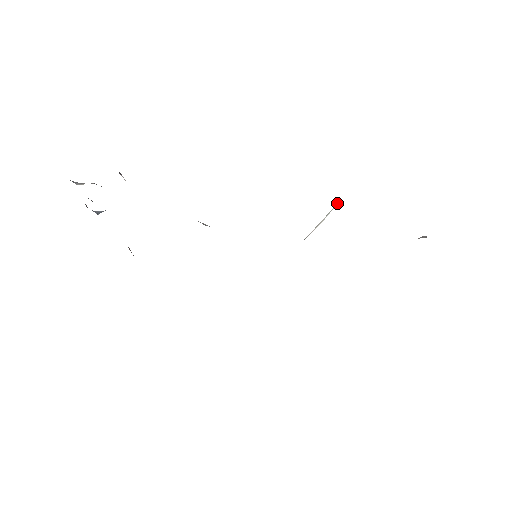
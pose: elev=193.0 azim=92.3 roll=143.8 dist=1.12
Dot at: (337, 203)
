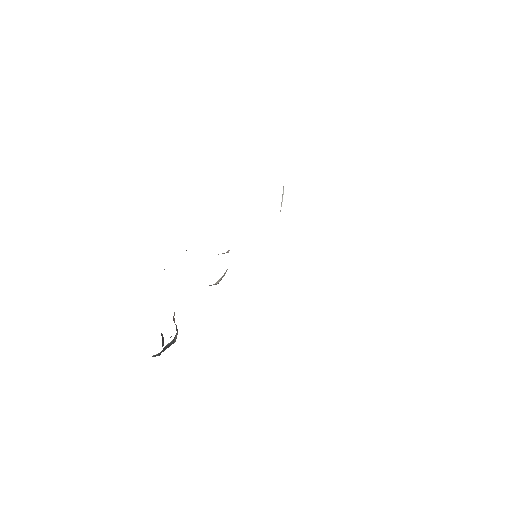
Dot at: occluded
